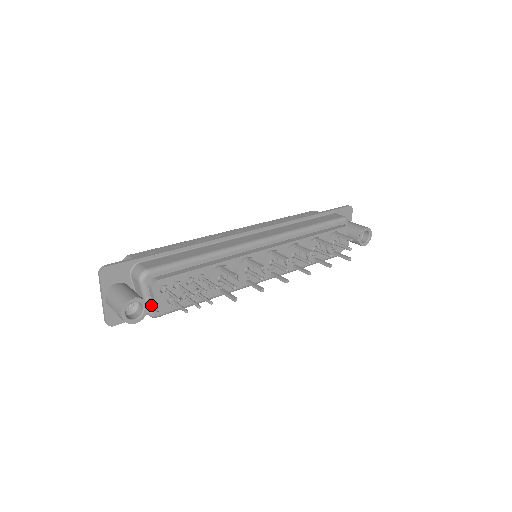
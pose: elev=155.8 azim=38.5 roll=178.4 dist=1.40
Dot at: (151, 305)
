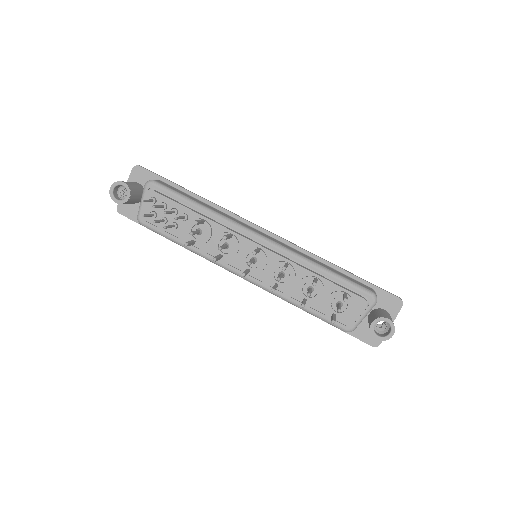
Dot at: (141, 209)
